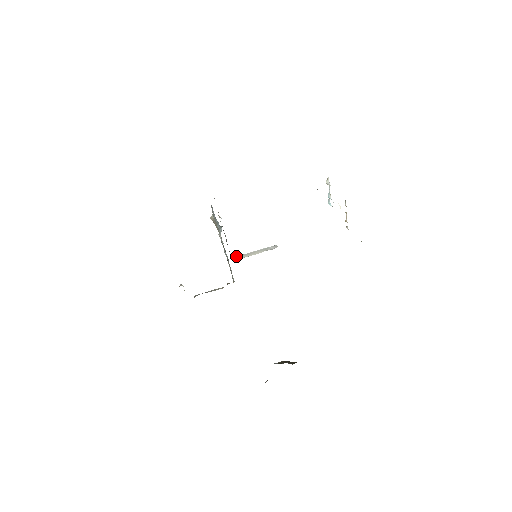
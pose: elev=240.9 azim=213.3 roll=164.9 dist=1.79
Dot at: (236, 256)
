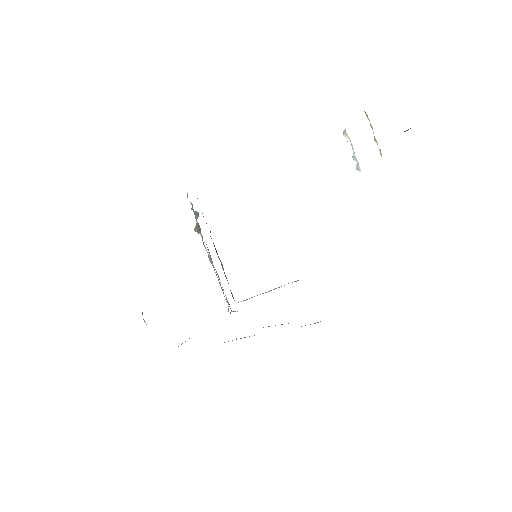
Dot at: (243, 300)
